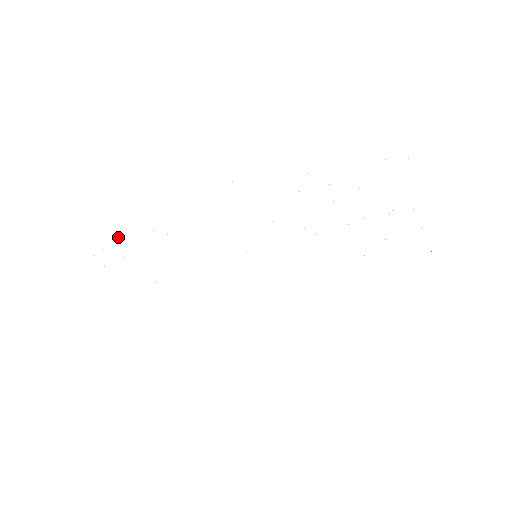
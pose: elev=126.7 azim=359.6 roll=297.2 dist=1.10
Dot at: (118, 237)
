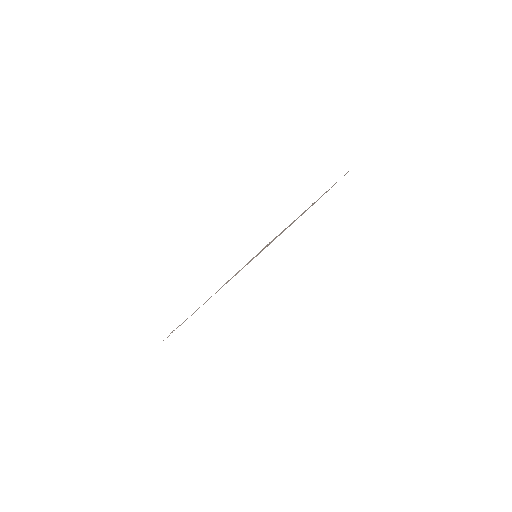
Dot at: occluded
